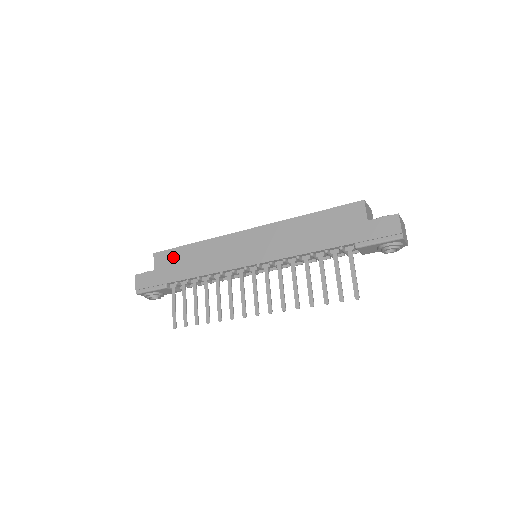
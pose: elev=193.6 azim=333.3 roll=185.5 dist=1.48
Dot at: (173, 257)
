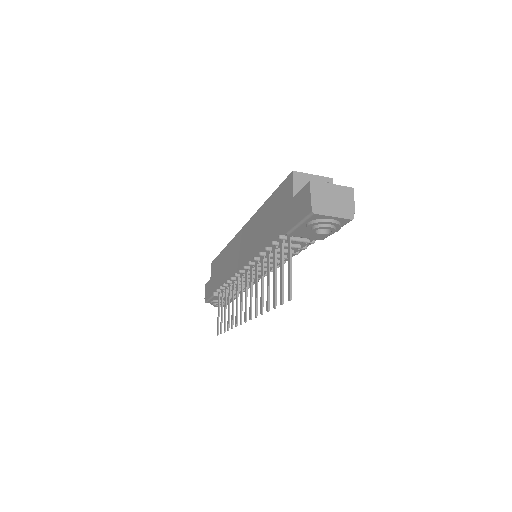
Dot at: (216, 265)
